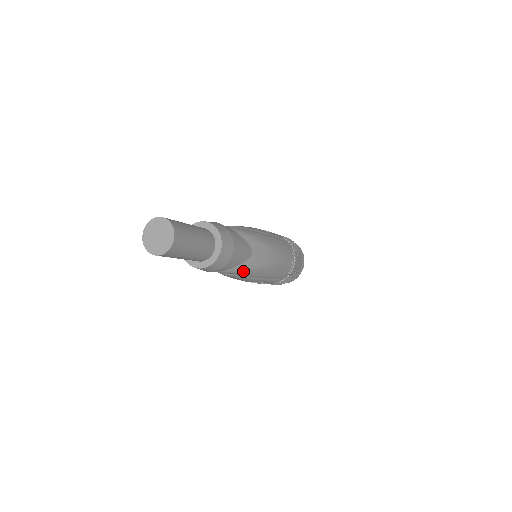
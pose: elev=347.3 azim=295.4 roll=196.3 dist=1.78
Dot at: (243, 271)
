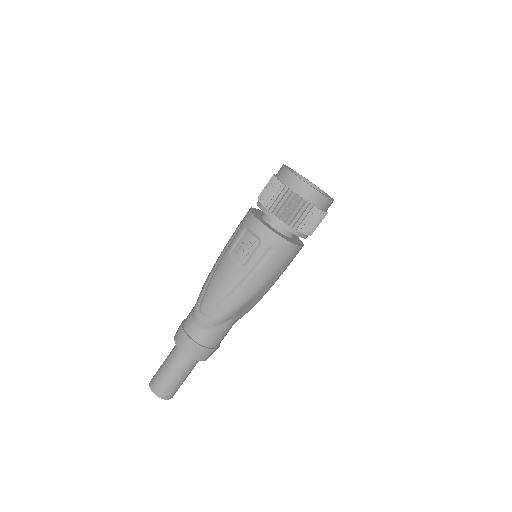
Dot at: occluded
